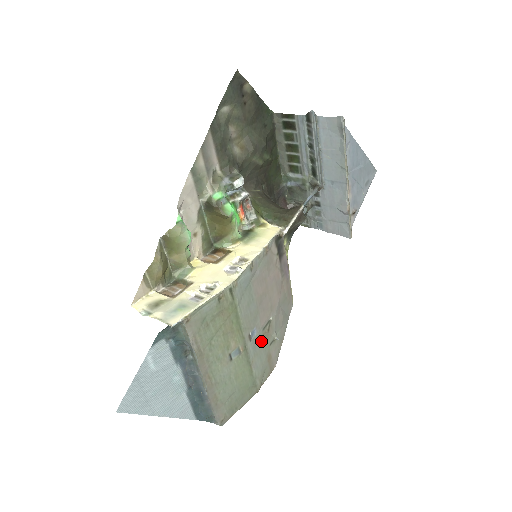
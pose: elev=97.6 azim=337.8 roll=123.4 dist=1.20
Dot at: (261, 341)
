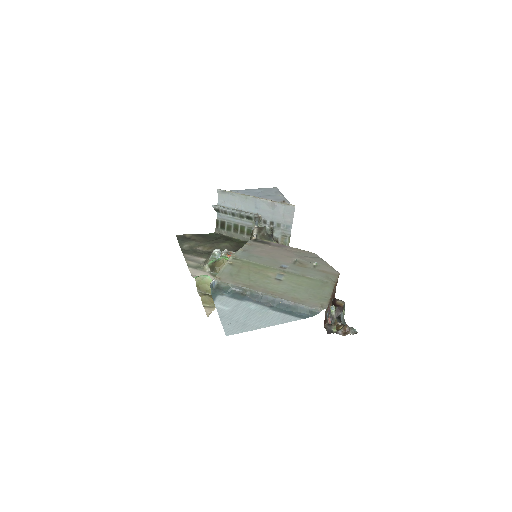
Dot at: (300, 268)
